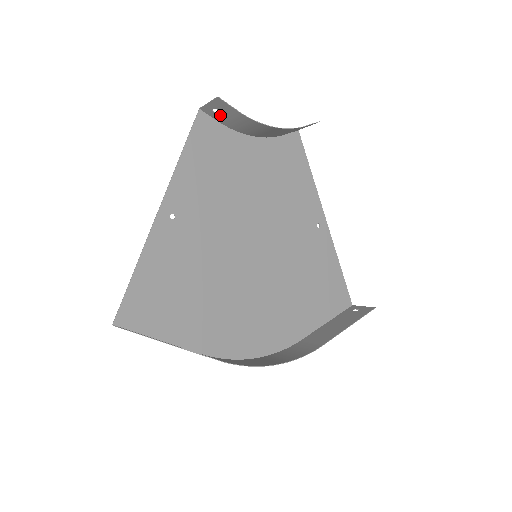
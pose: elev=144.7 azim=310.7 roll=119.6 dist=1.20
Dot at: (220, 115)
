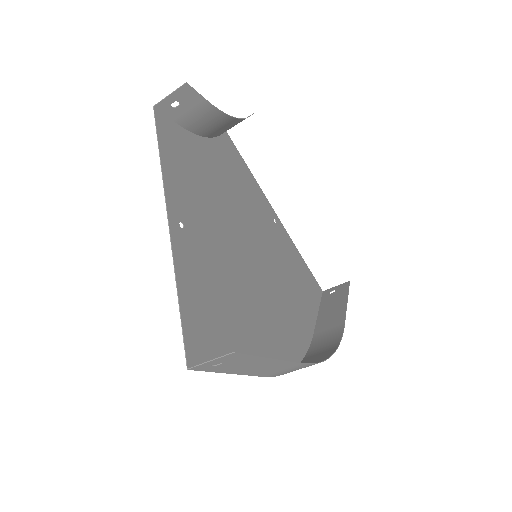
Dot at: (178, 110)
